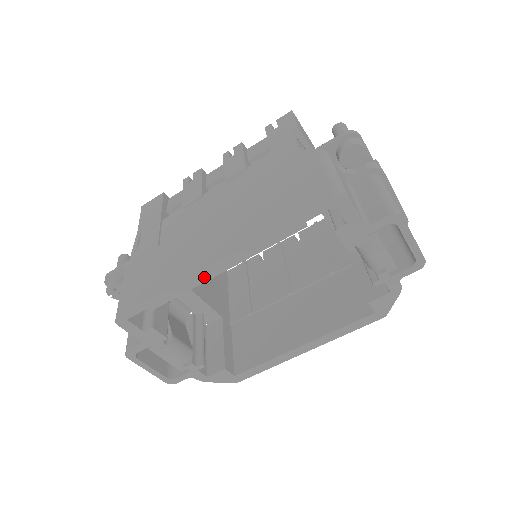
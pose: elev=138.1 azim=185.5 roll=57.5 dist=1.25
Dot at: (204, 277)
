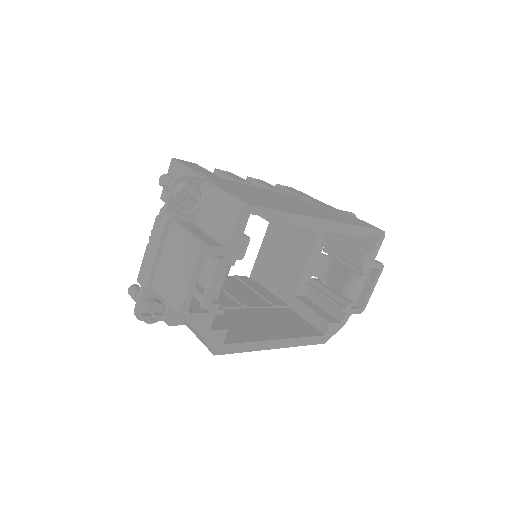
Dot at: (313, 225)
